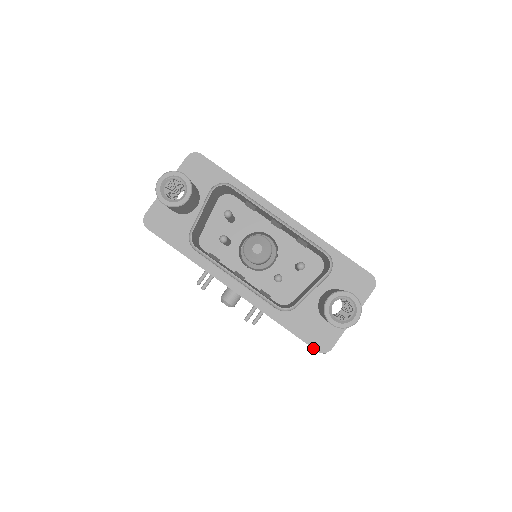
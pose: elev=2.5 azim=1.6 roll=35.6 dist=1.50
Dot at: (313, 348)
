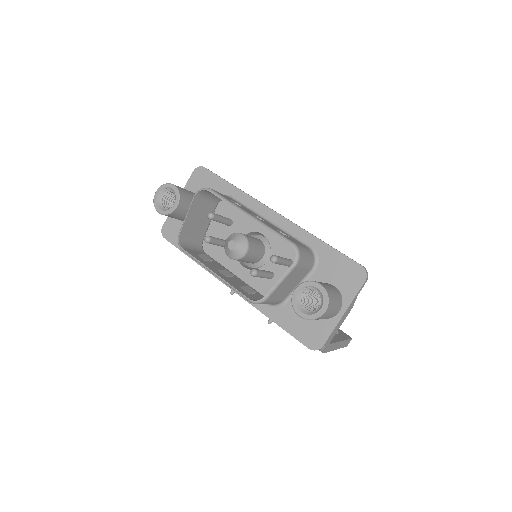
Dot at: (304, 345)
